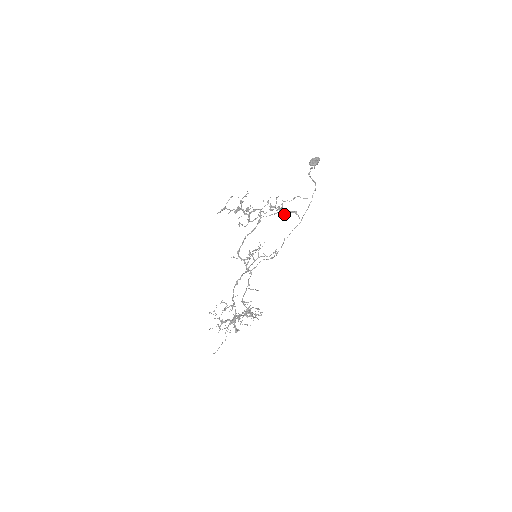
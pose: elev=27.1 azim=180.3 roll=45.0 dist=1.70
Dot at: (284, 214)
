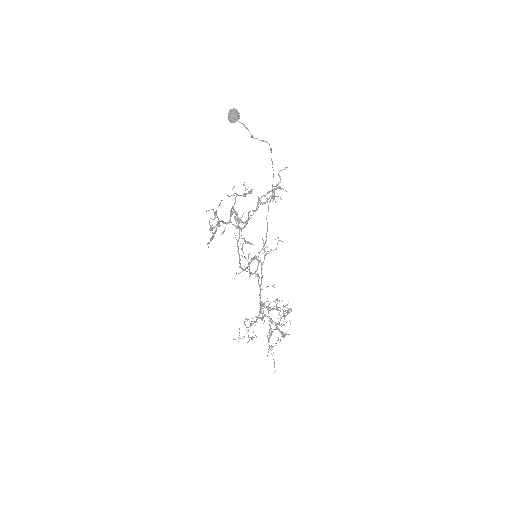
Dot at: (281, 199)
